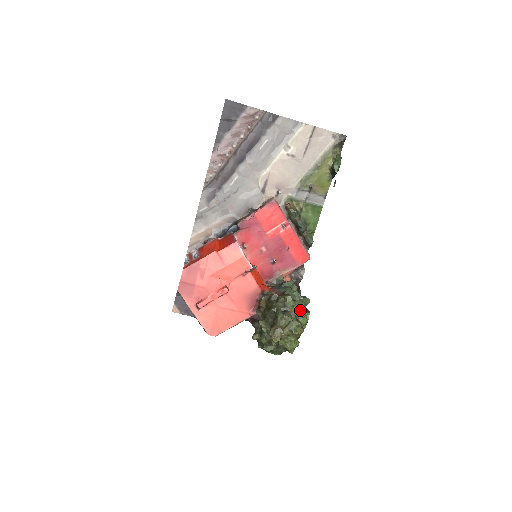
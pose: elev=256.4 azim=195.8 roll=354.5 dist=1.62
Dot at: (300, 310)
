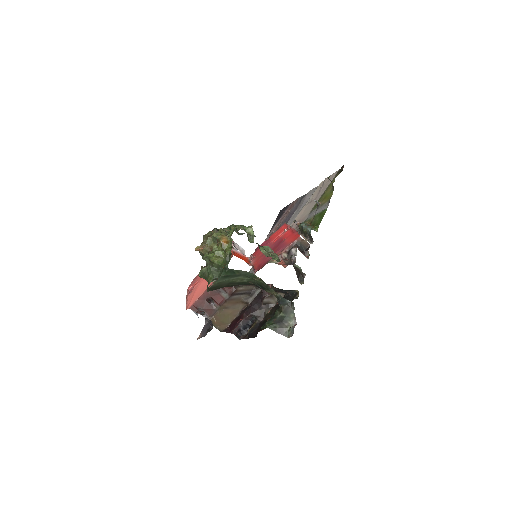
Dot at: (230, 226)
